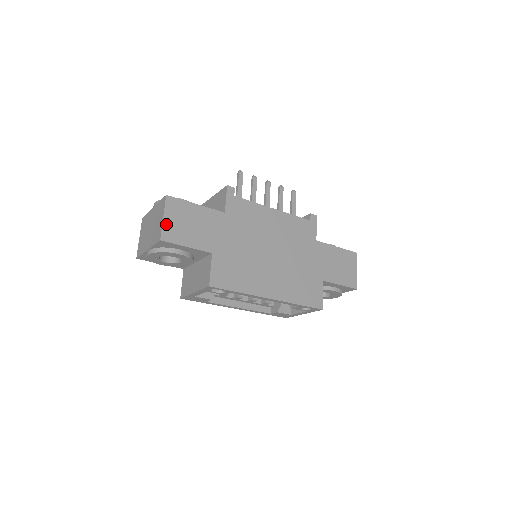
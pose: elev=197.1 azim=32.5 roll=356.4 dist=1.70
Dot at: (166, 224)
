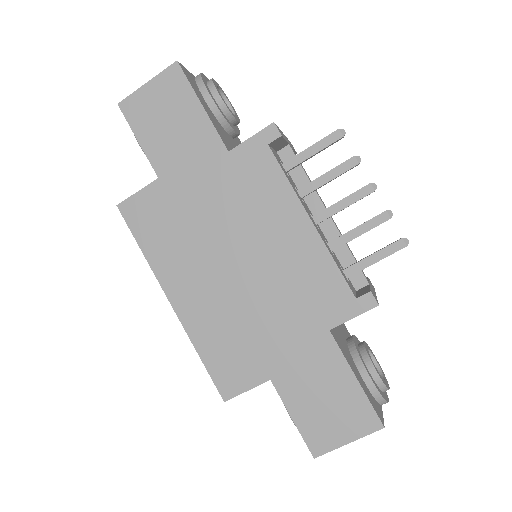
Dot at: (142, 93)
